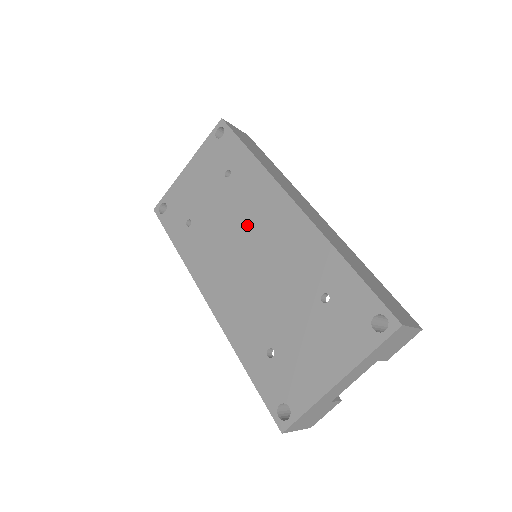
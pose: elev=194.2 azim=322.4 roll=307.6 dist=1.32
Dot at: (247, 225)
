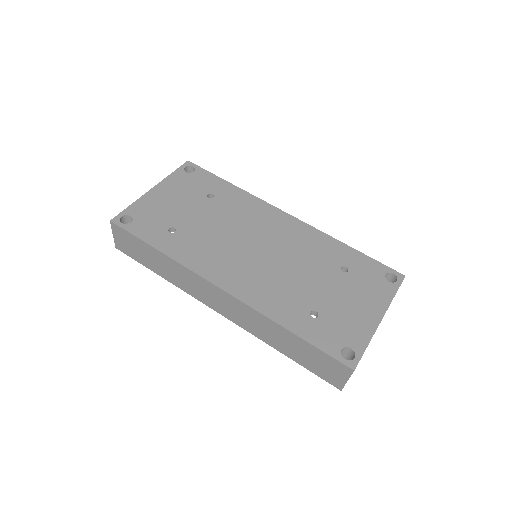
Dot at: (249, 229)
